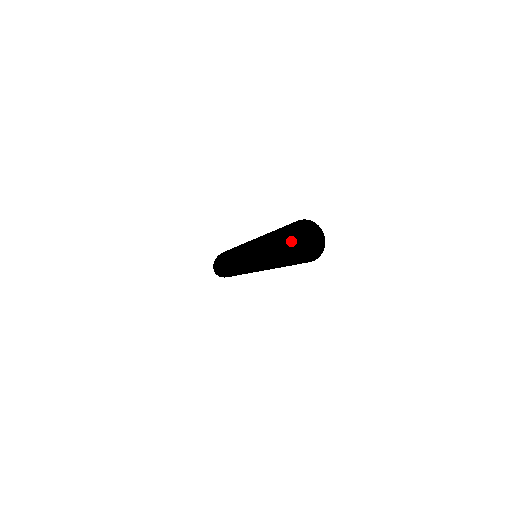
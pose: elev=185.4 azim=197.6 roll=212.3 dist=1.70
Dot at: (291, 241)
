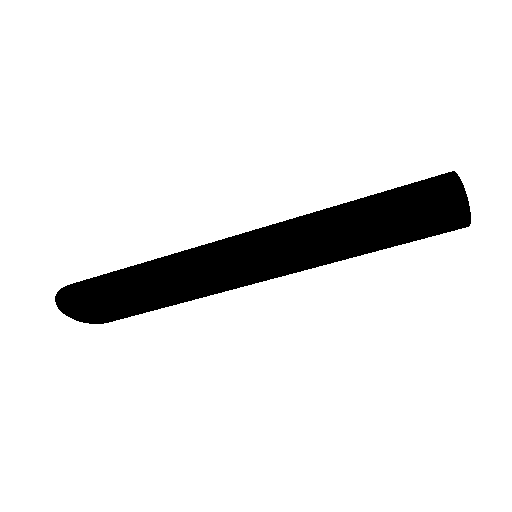
Dot at: occluded
